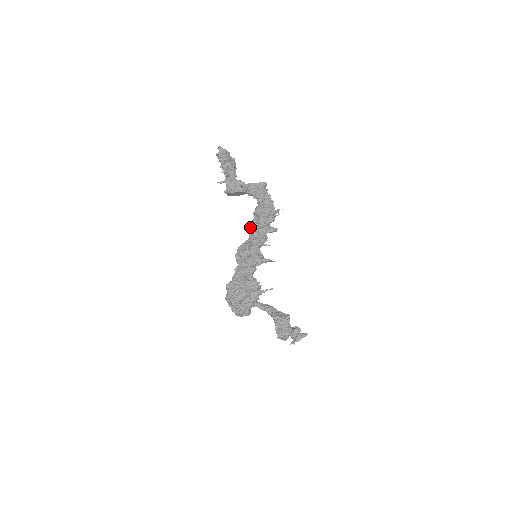
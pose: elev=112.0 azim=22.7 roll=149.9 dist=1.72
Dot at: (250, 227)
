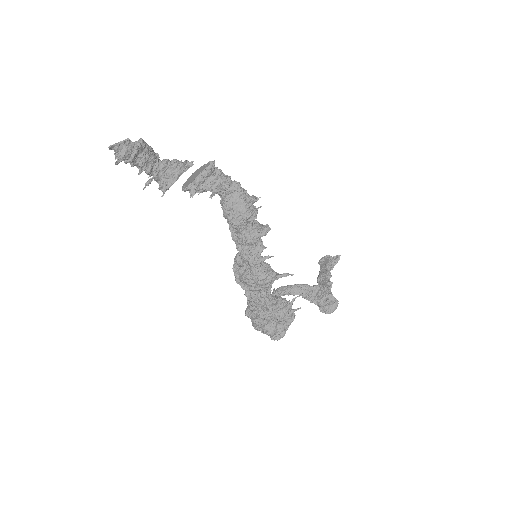
Dot at: (232, 239)
